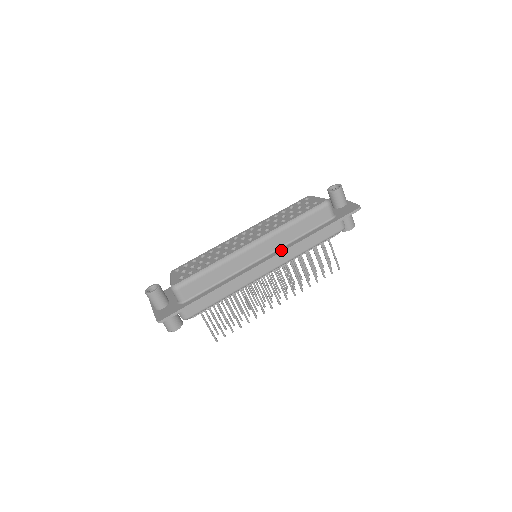
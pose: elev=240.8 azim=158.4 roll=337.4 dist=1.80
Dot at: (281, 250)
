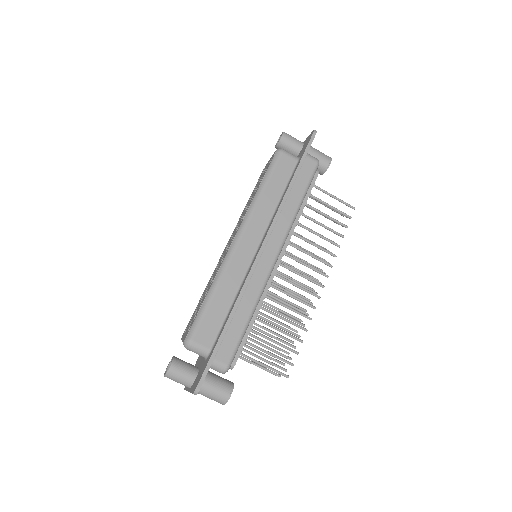
Dot at: (270, 224)
